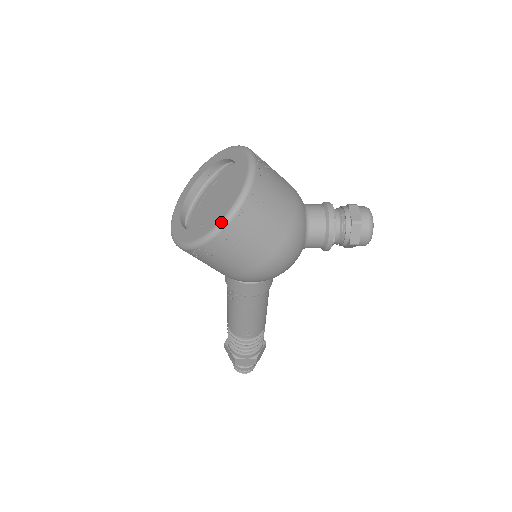
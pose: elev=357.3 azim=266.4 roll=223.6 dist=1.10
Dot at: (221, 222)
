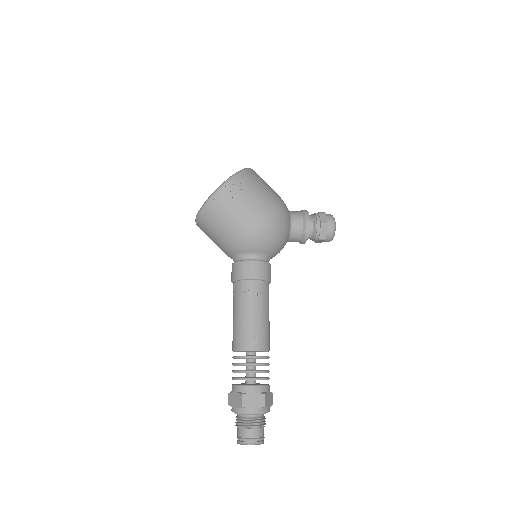
Dot at: (235, 173)
